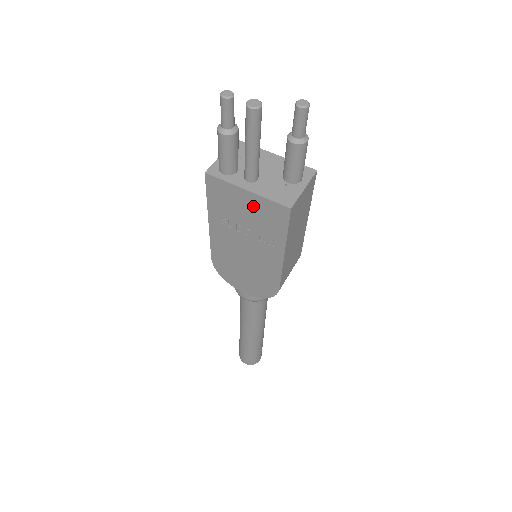
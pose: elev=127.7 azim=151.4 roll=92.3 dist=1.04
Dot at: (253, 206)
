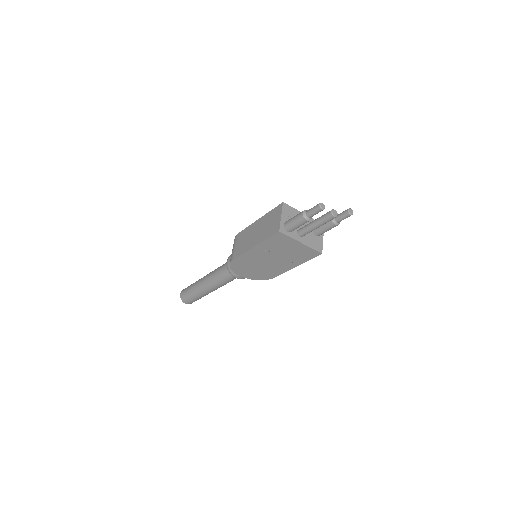
Dot at: (298, 248)
